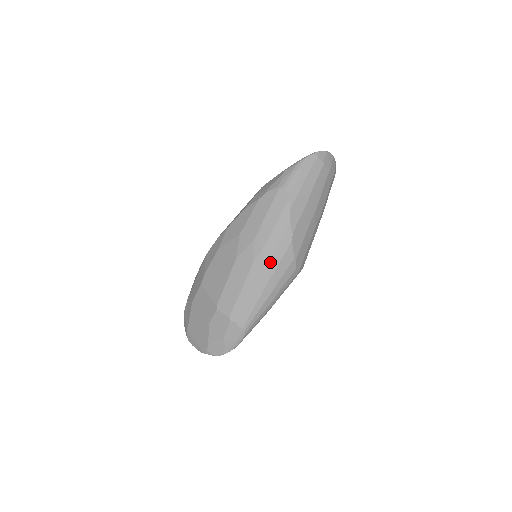
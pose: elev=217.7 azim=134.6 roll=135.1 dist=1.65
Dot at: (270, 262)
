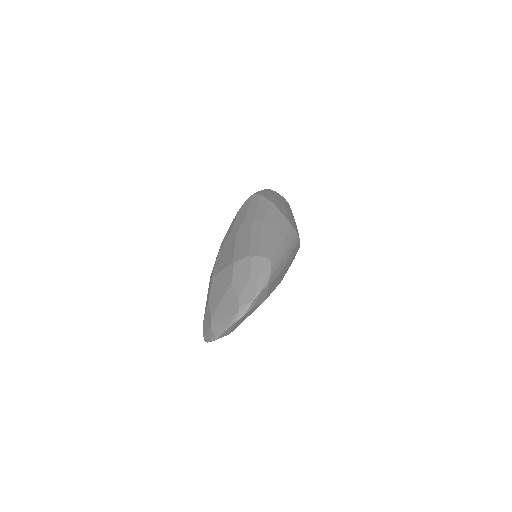
Dot at: (265, 218)
